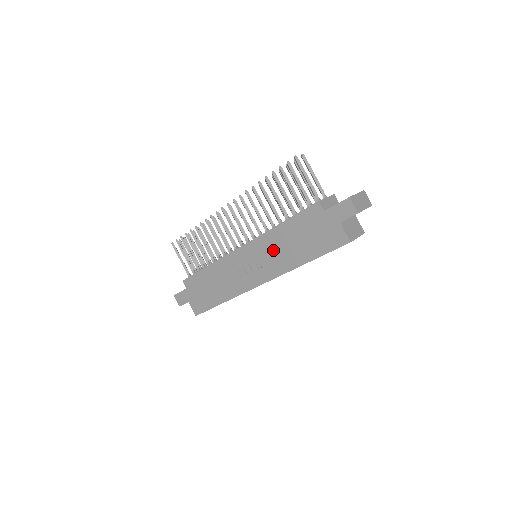
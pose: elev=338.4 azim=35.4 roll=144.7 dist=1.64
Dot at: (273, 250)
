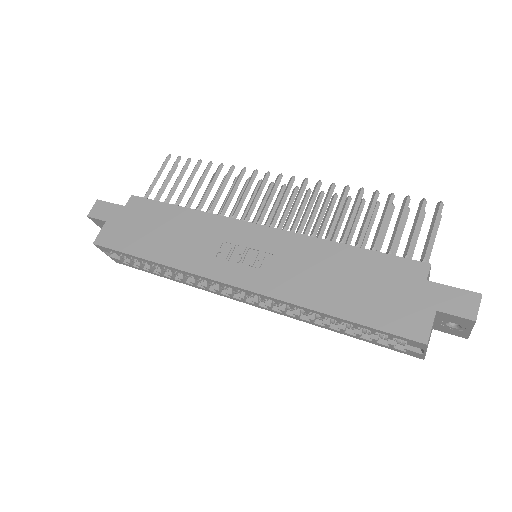
Dot at: (301, 263)
